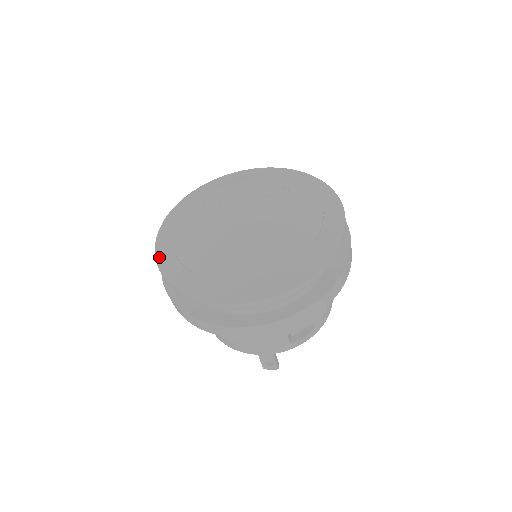
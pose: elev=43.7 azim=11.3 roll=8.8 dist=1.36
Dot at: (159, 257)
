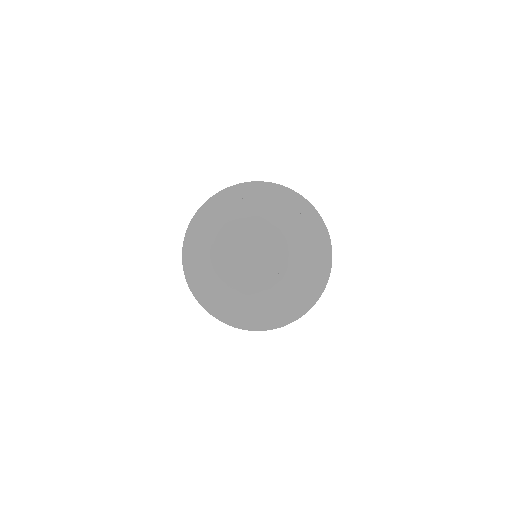
Dot at: (234, 324)
